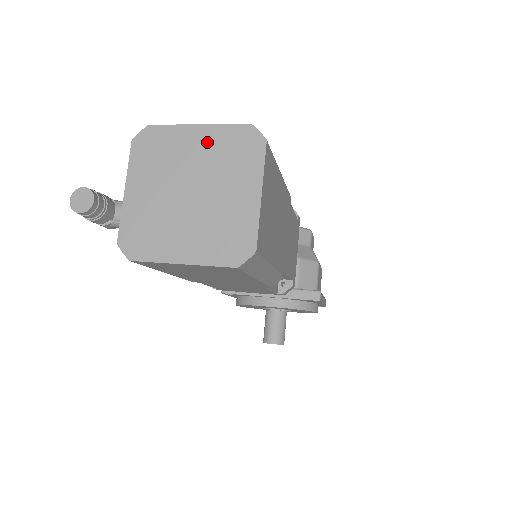
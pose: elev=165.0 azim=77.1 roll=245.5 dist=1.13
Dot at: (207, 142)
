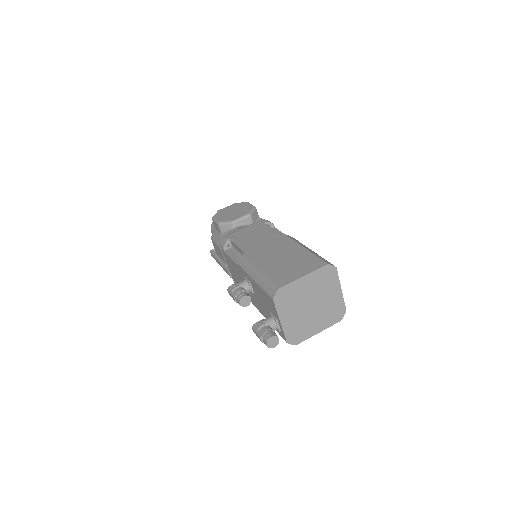
Dot at: (311, 282)
